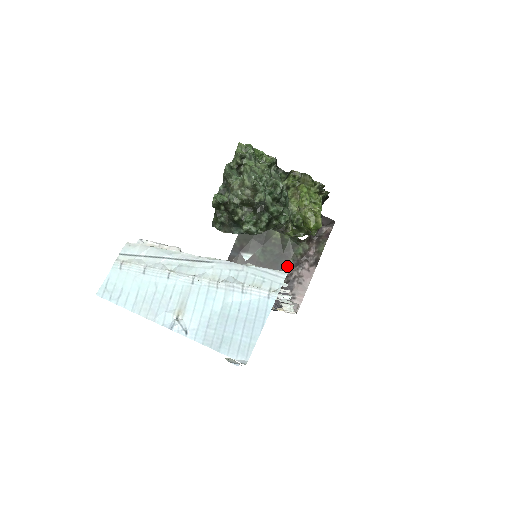
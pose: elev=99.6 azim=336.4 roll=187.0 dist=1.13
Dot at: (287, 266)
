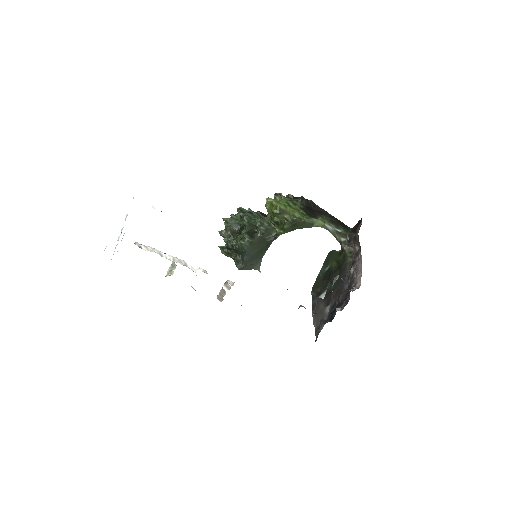
Dot at: (346, 273)
